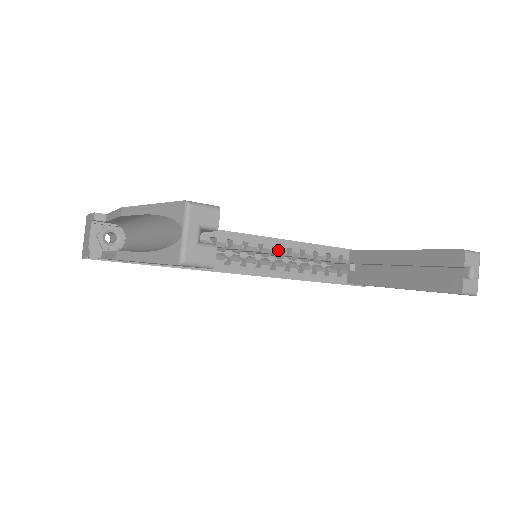
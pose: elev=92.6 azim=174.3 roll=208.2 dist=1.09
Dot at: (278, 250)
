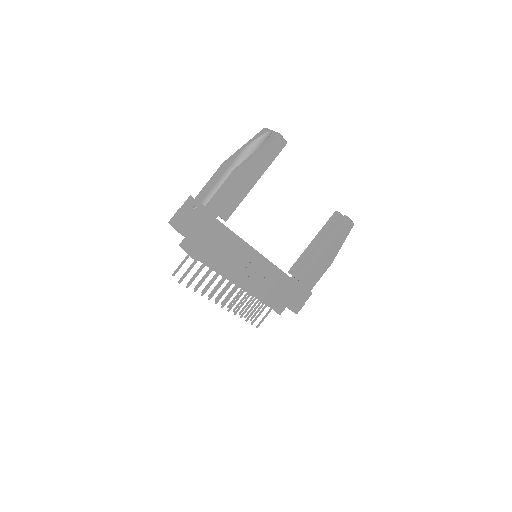
Dot at: occluded
